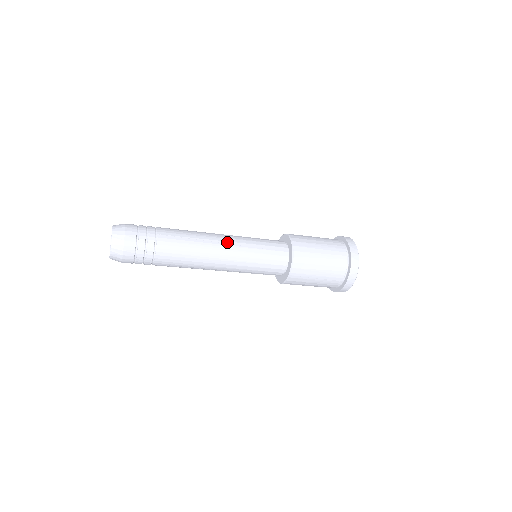
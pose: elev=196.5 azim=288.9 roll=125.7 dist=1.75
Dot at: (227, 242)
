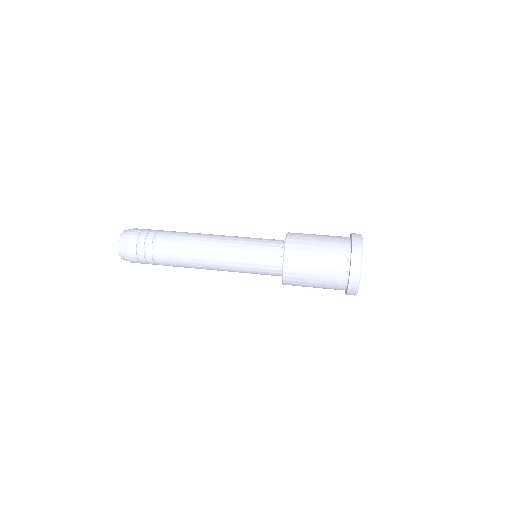
Dot at: (219, 270)
